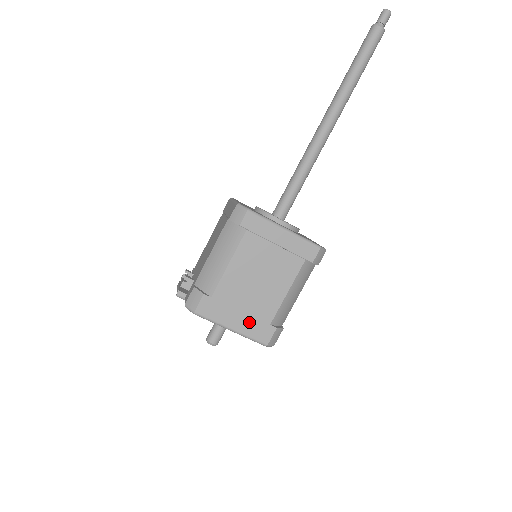
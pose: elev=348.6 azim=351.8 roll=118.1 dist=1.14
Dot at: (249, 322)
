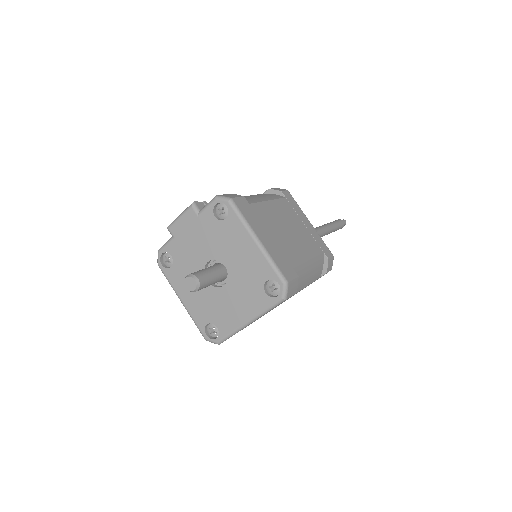
Dot at: (276, 249)
